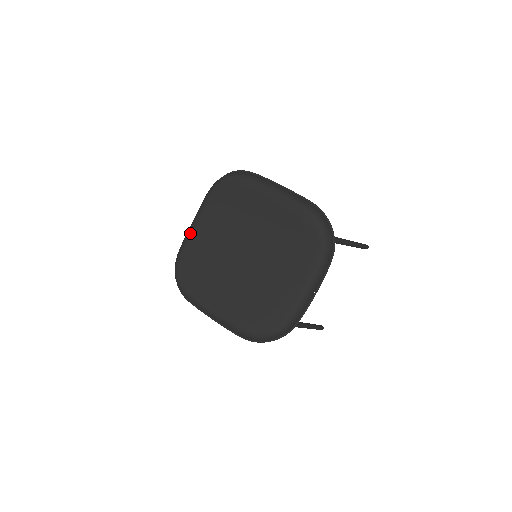
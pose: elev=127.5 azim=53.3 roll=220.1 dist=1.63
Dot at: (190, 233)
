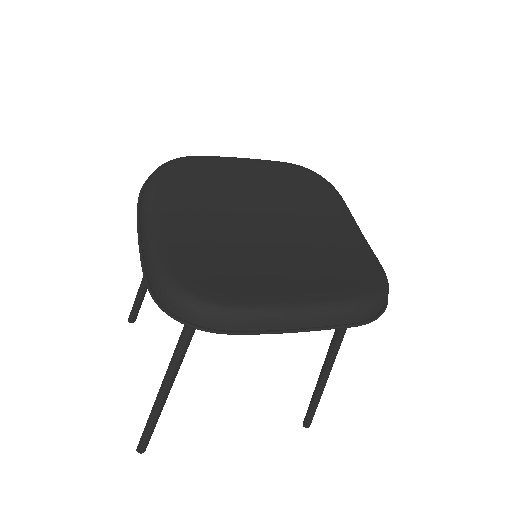
Dot at: (158, 239)
